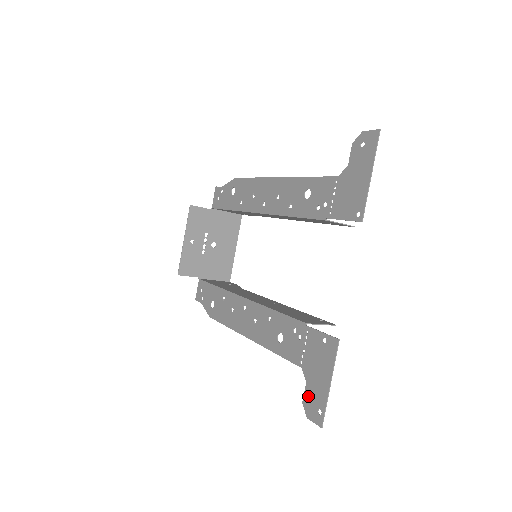
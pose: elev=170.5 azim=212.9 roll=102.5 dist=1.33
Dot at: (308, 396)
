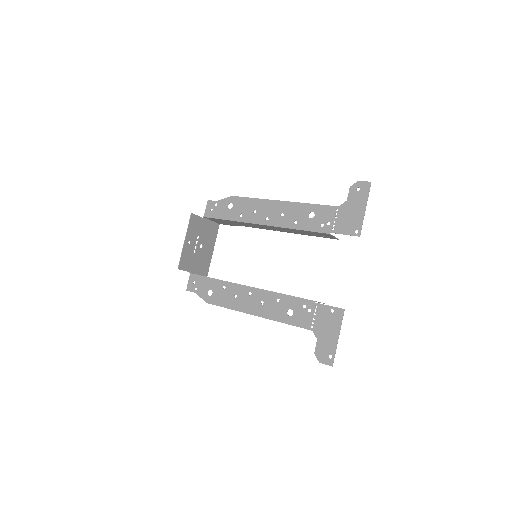
Dot at: (319, 348)
